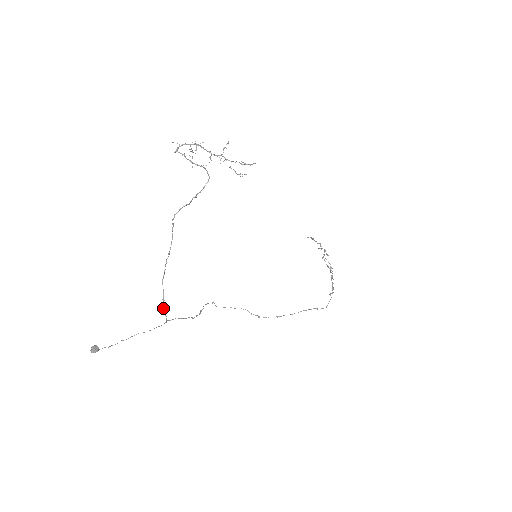
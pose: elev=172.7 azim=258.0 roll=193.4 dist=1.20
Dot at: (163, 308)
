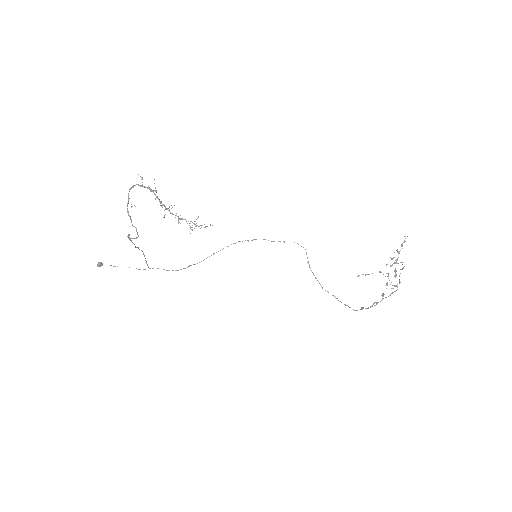
Dot at: (146, 262)
